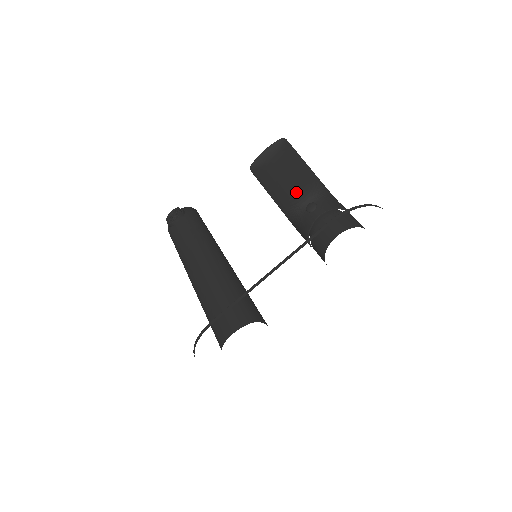
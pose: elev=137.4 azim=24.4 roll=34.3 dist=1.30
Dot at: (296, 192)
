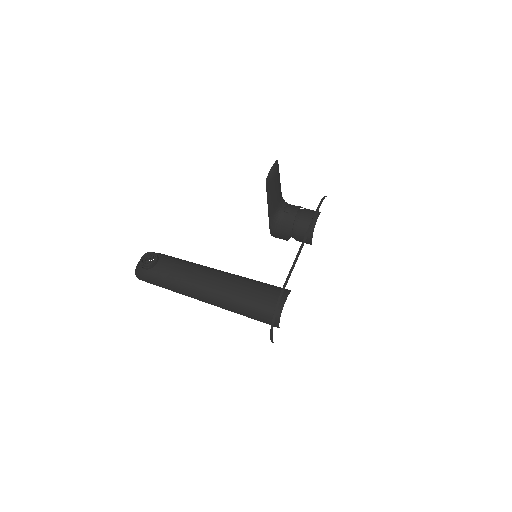
Dot at: (278, 200)
